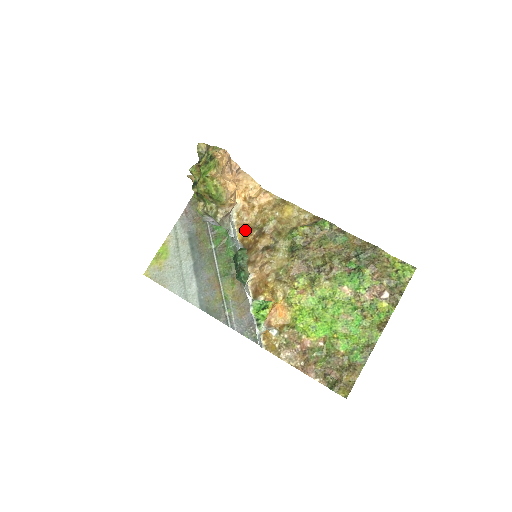
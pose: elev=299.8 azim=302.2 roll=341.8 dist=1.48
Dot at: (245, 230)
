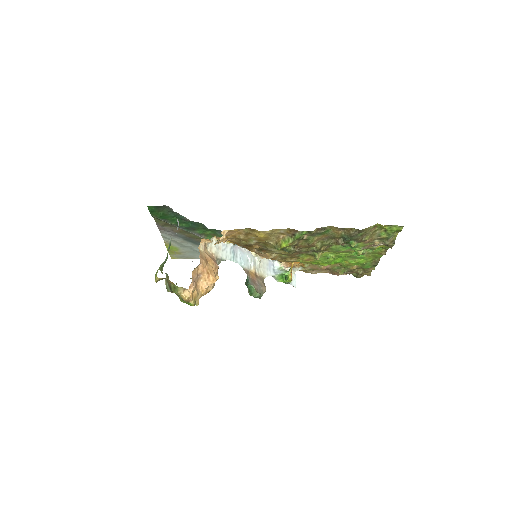
Dot at: occluded
